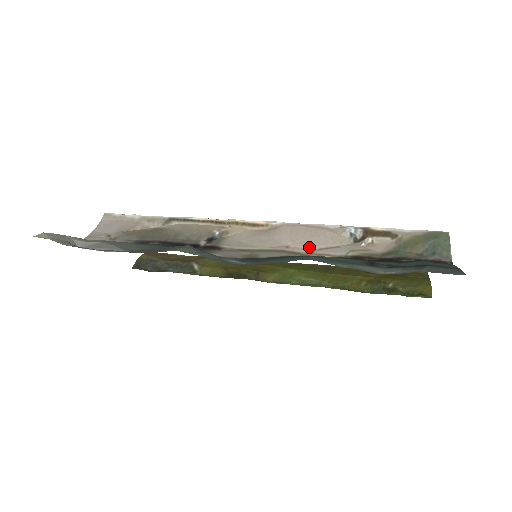
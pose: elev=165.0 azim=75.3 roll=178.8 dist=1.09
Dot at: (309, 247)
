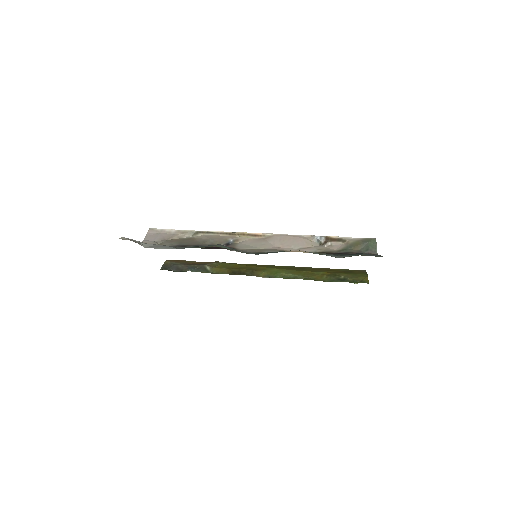
Dot at: (292, 248)
